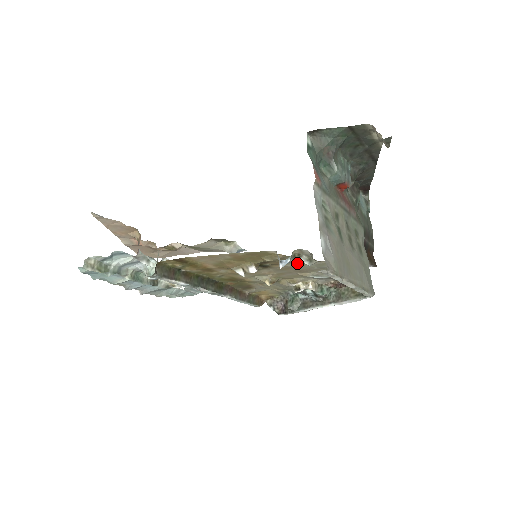
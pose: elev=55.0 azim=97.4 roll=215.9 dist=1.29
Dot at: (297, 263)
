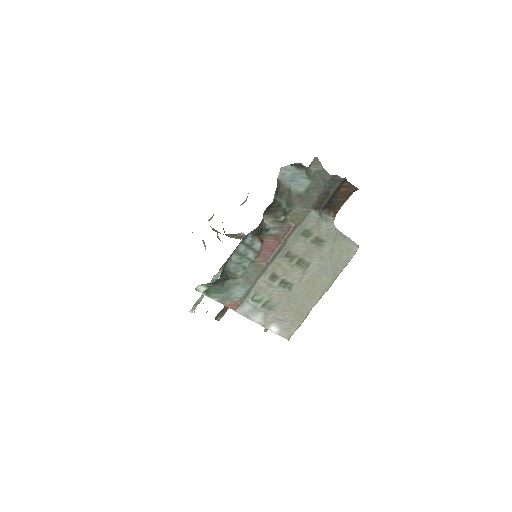
Dot at: occluded
